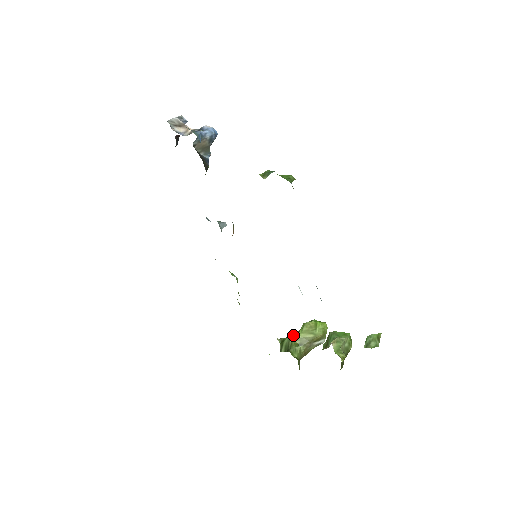
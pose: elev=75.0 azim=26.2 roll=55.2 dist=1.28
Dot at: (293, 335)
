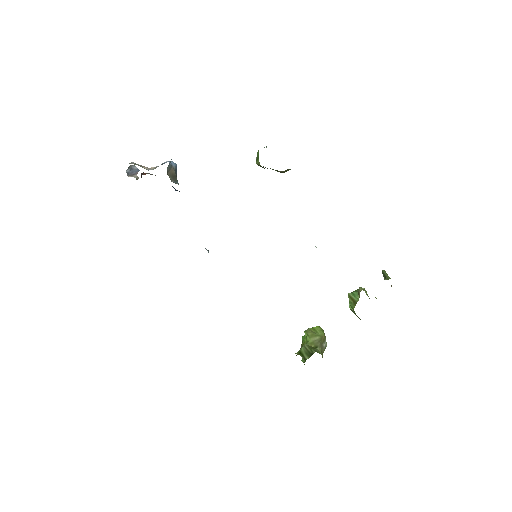
Dot at: occluded
